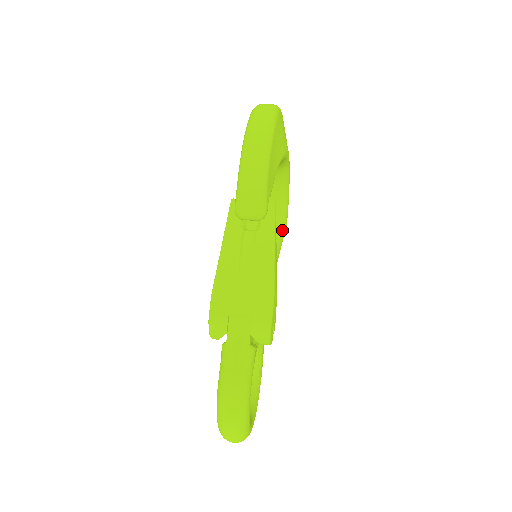
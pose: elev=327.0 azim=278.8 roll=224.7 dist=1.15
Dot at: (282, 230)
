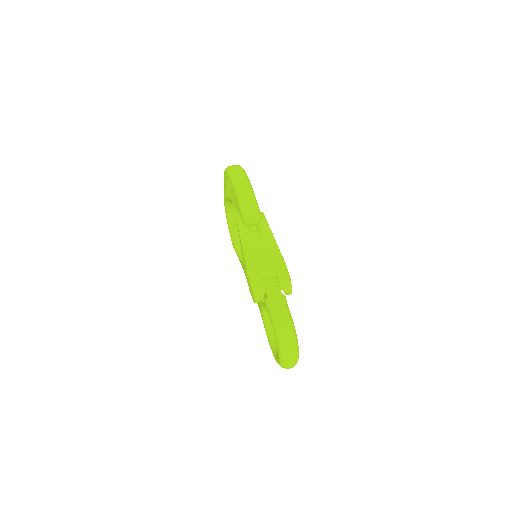
Dot at: occluded
